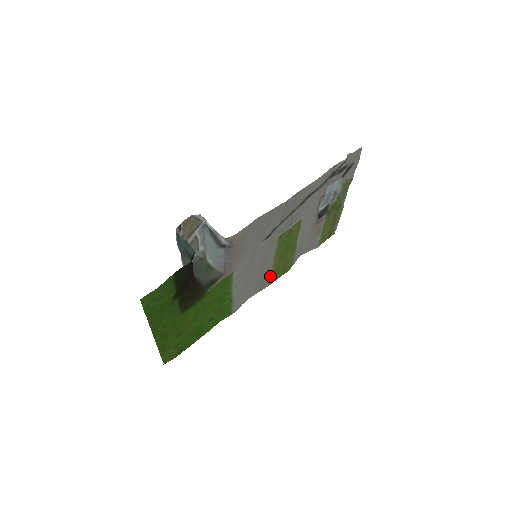
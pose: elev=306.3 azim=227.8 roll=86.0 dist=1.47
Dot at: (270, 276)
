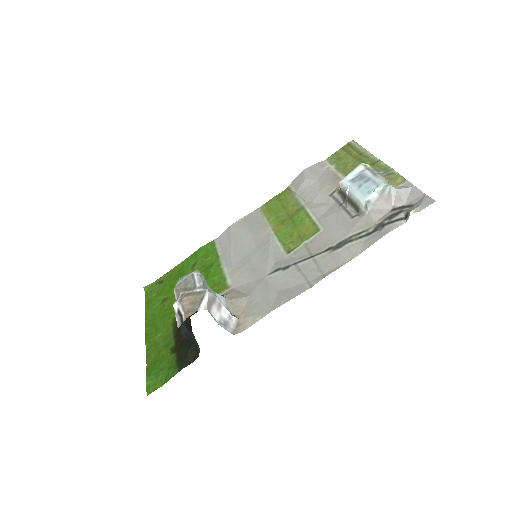
Dot at: (263, 216)
